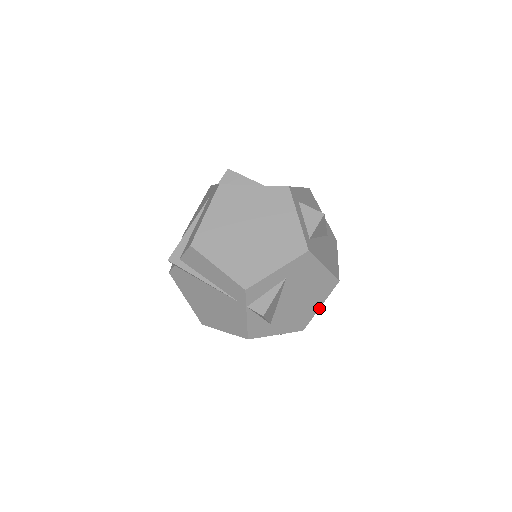
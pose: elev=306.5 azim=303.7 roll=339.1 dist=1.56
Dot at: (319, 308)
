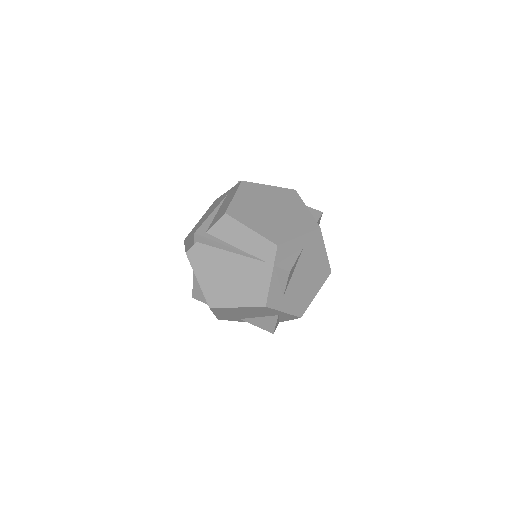
Dot at: occluded
